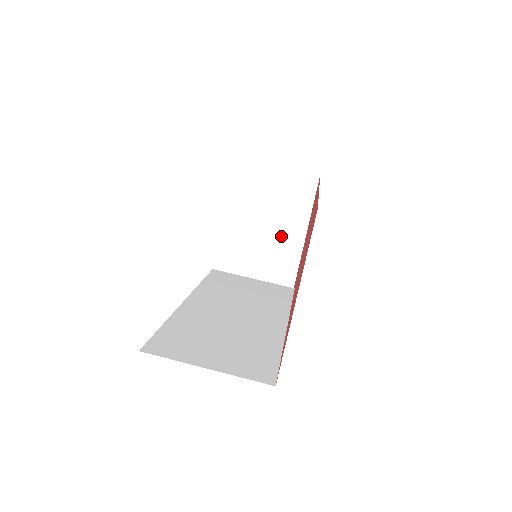
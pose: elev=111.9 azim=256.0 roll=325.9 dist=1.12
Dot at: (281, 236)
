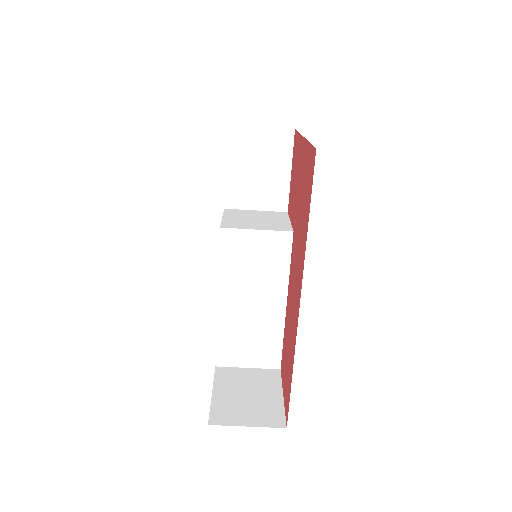
Dot at: occluded
